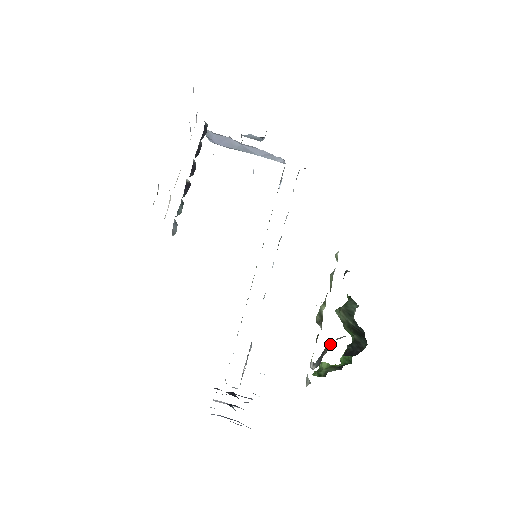
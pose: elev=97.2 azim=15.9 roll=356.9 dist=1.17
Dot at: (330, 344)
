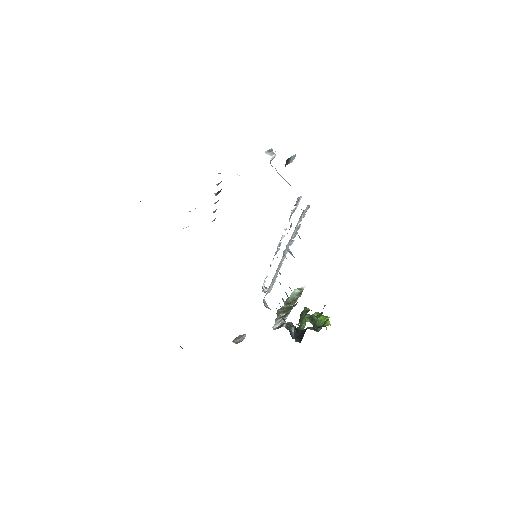
Dot at: occluded
